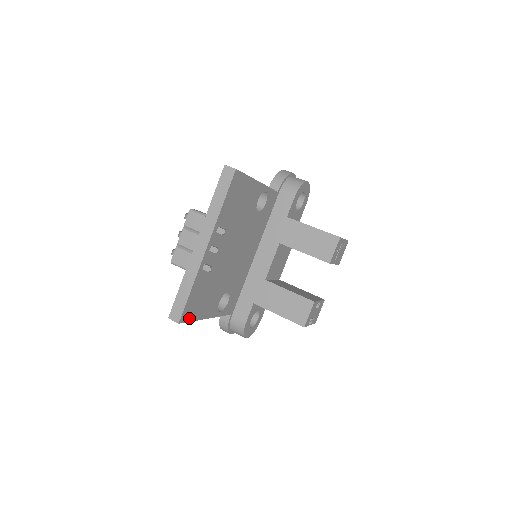
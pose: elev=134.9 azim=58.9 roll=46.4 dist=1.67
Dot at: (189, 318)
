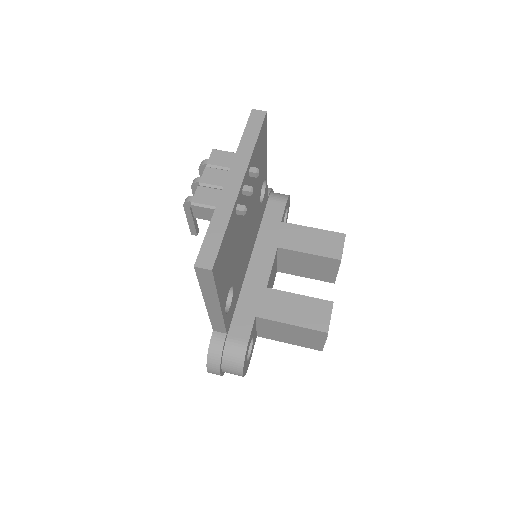
Dot at: (216, 277)
